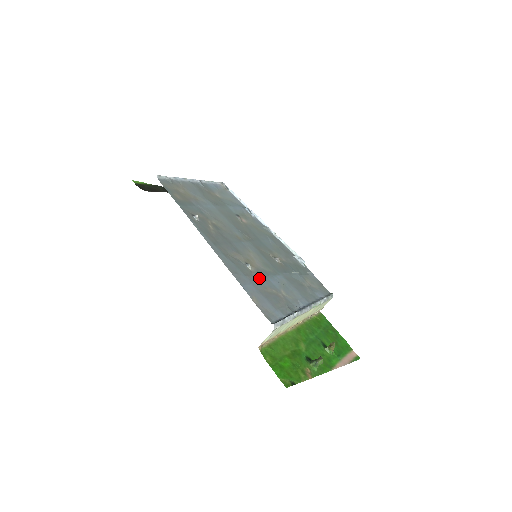
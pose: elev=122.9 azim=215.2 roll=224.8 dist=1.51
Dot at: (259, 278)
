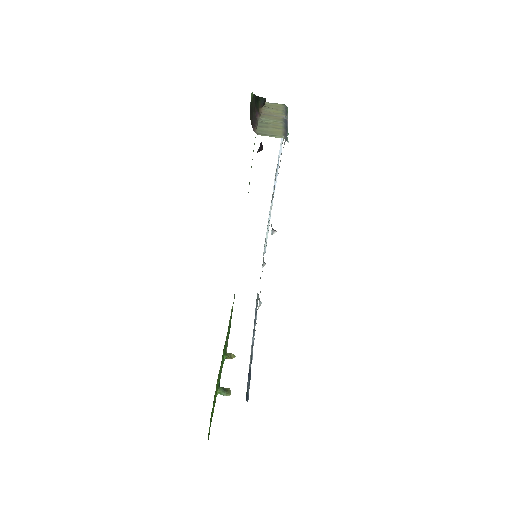
Dot at: occluded
